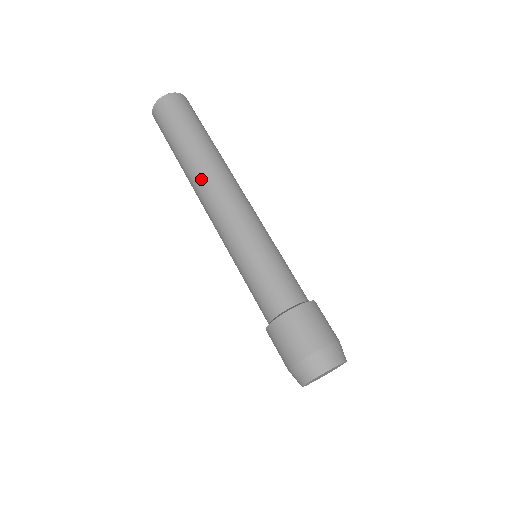
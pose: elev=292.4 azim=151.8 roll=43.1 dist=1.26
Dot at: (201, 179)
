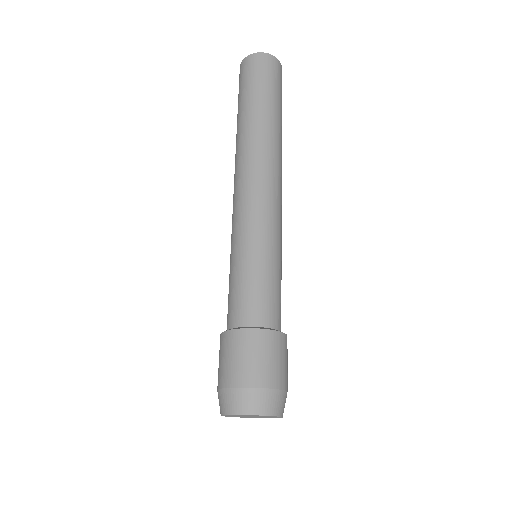
Dot at: (265, 149)
